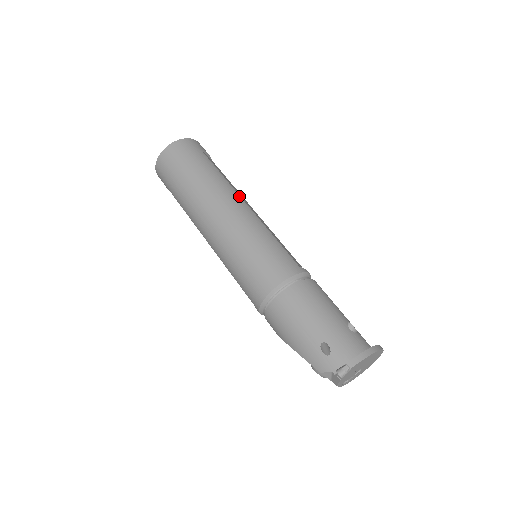
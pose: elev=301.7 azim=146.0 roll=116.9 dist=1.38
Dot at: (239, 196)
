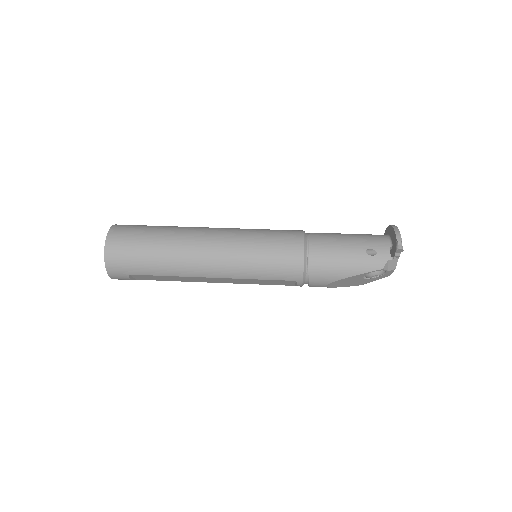
Dot at: (204, 227)
